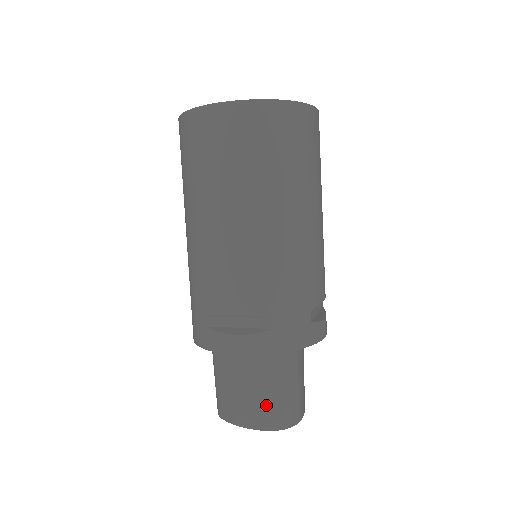
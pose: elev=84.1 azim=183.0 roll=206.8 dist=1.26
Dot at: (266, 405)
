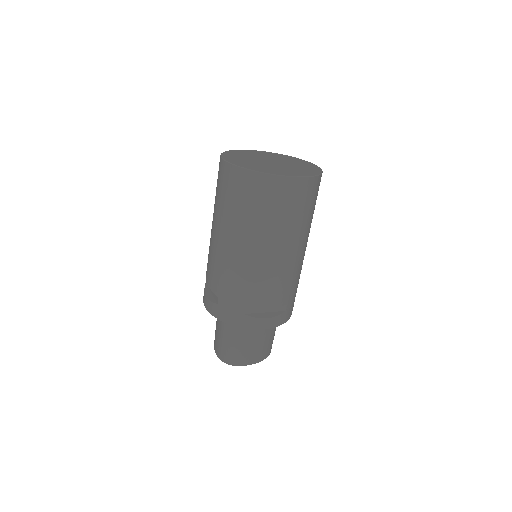
Dot at: (219, 343)
